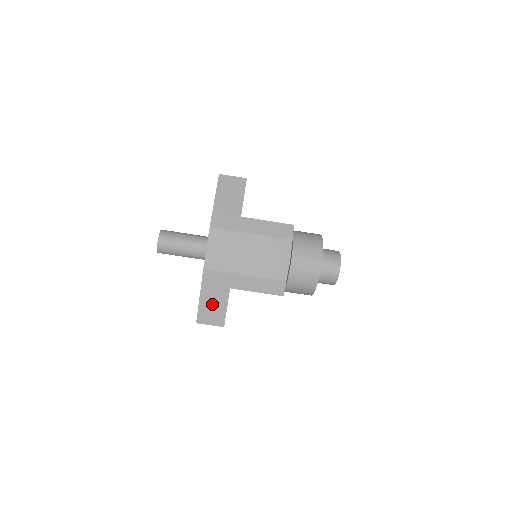
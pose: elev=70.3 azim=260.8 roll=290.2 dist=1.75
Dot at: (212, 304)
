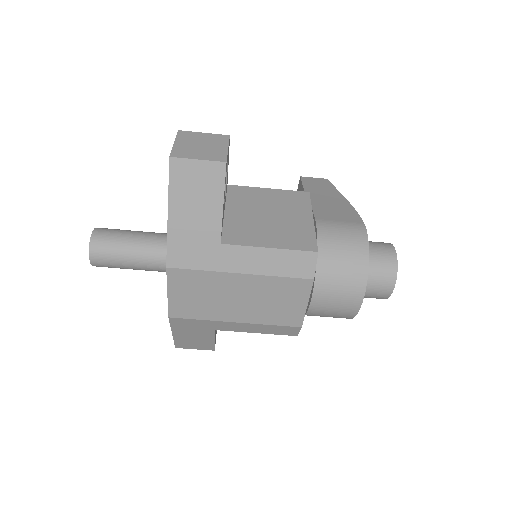
Dot at: (192, 338)
